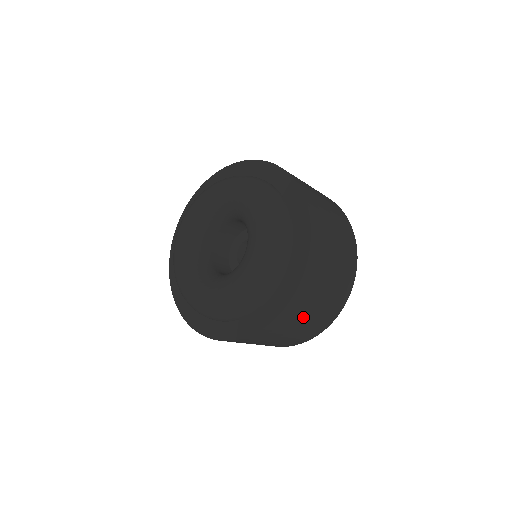
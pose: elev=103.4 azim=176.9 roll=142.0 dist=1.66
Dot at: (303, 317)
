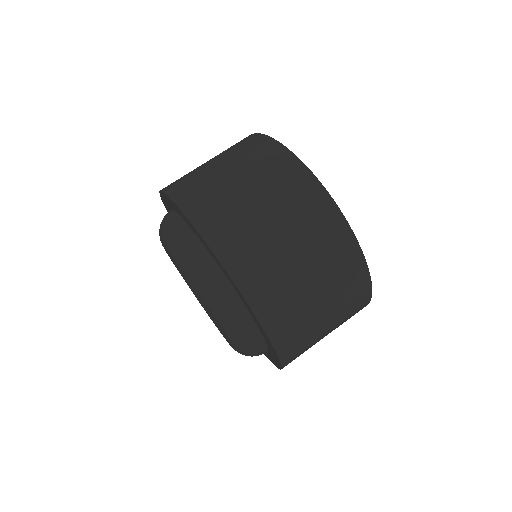
Dot at: (304, 298)
